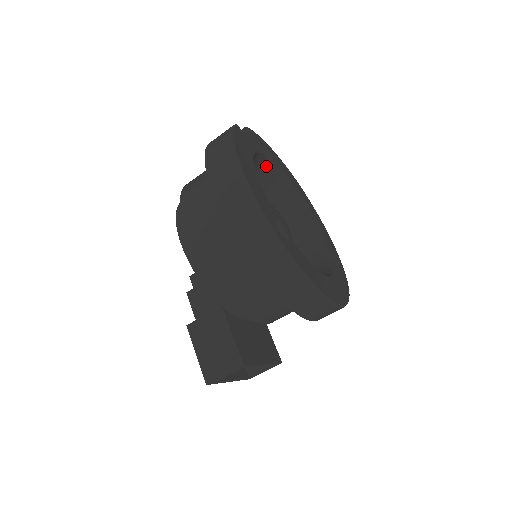
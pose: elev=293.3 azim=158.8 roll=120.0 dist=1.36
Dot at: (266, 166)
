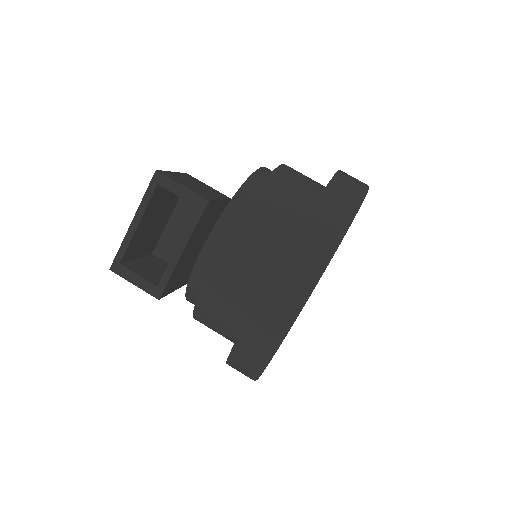
Dot at: occluded
